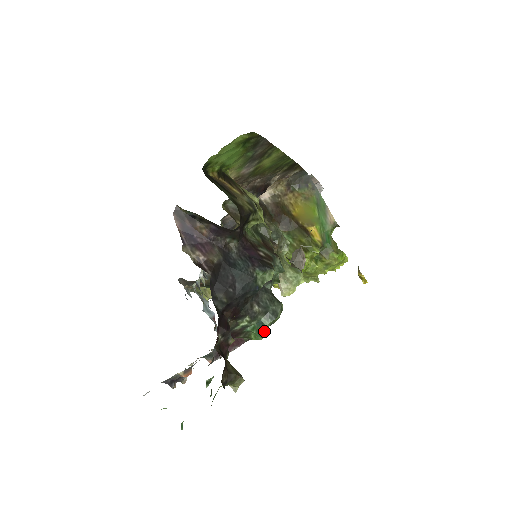
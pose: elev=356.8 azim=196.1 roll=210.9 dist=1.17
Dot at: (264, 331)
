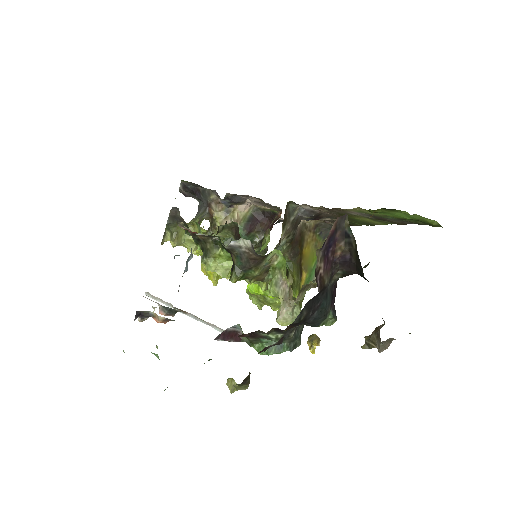
Dot at: (272, 351)
